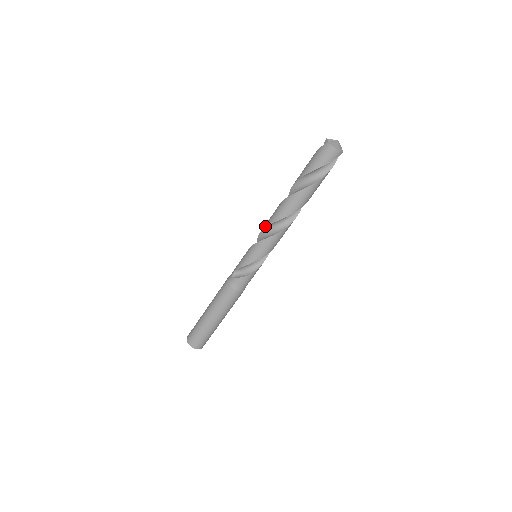
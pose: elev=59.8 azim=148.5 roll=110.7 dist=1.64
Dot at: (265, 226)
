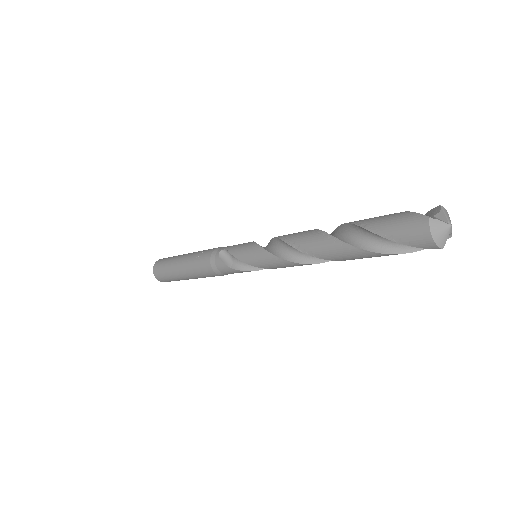
Dot at: (282, 237)
